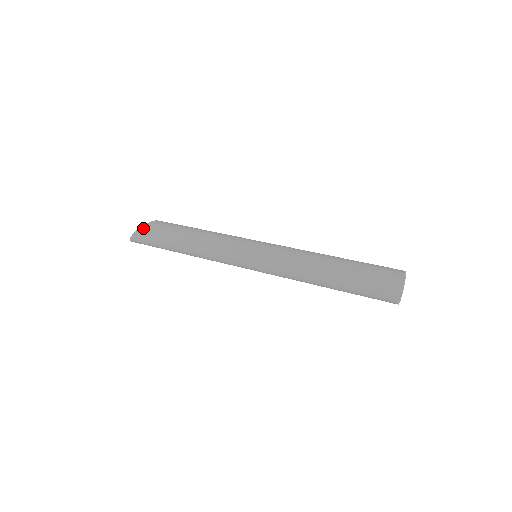
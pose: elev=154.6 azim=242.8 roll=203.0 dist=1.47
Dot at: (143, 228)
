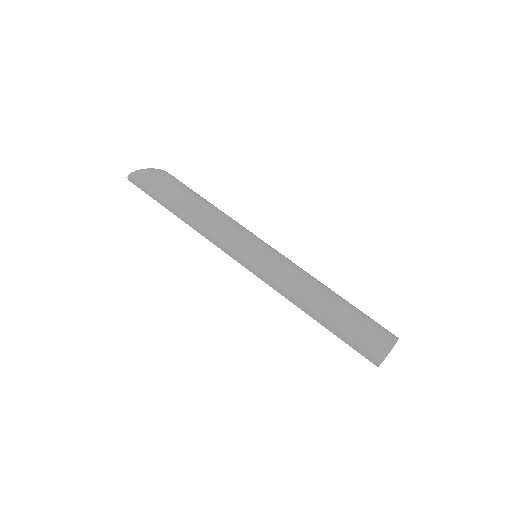
Dot at: (153, 170)
